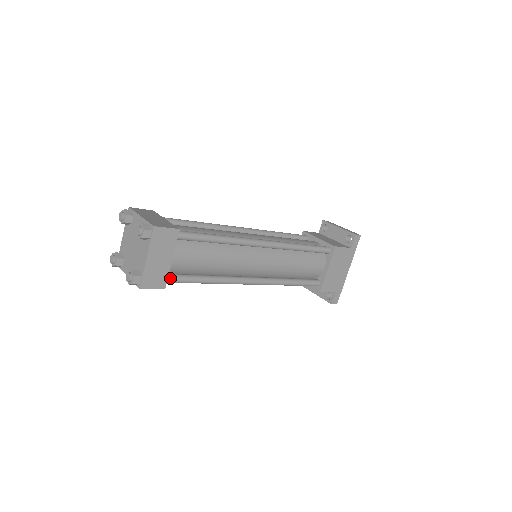
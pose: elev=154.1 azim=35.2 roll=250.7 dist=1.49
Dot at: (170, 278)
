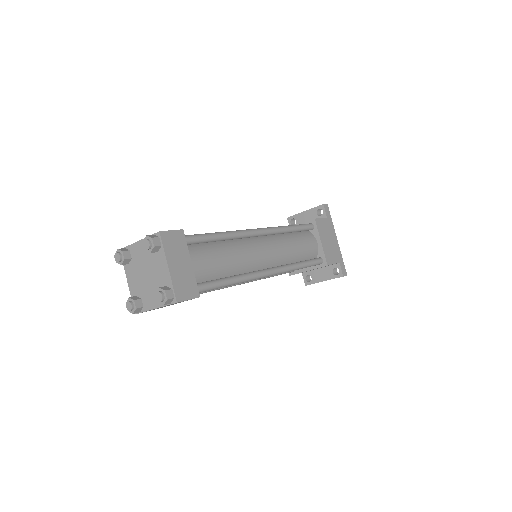
Dot at: (198, 286)
